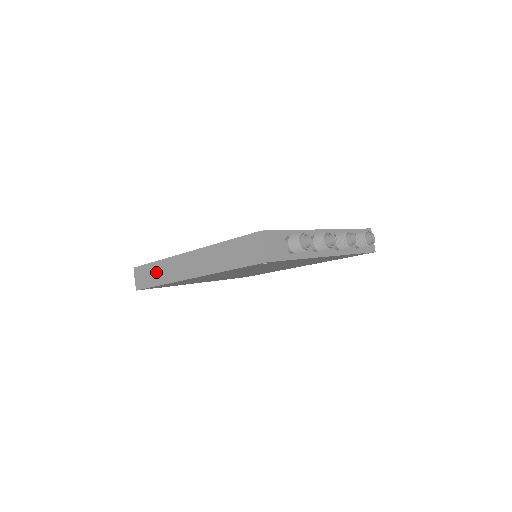
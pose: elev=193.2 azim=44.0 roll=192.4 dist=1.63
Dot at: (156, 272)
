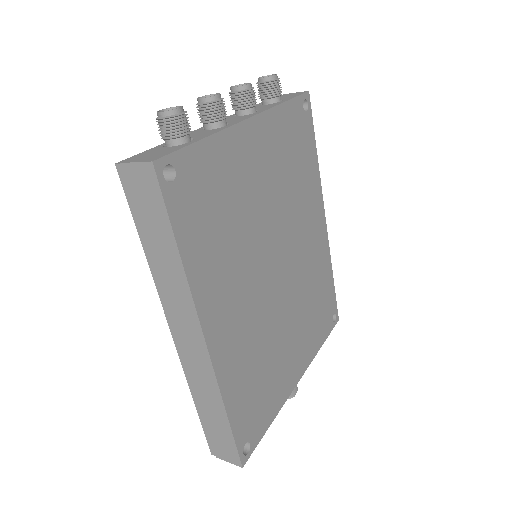
Dot at: (208, 411)
